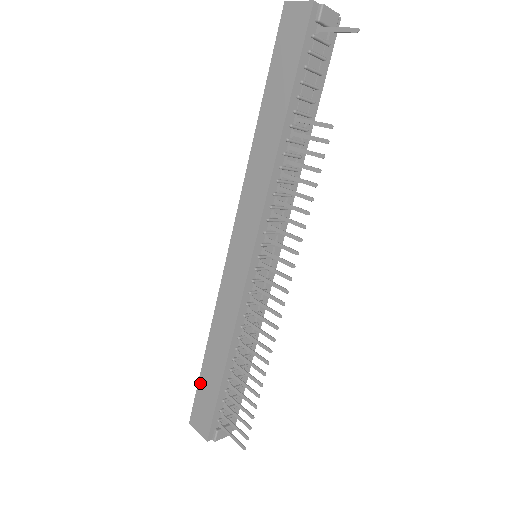
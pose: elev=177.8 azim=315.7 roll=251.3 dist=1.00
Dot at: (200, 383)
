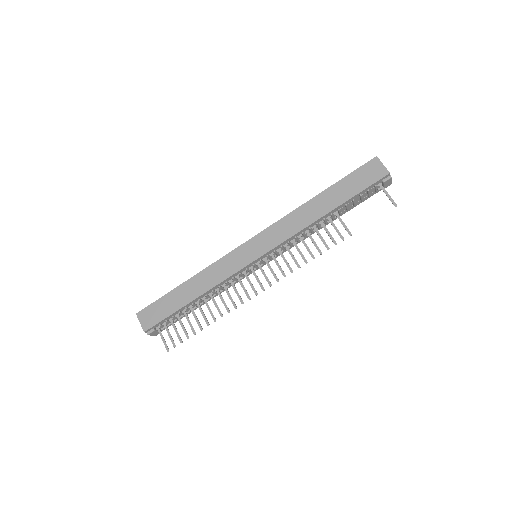
Dot at: (165, 297)
